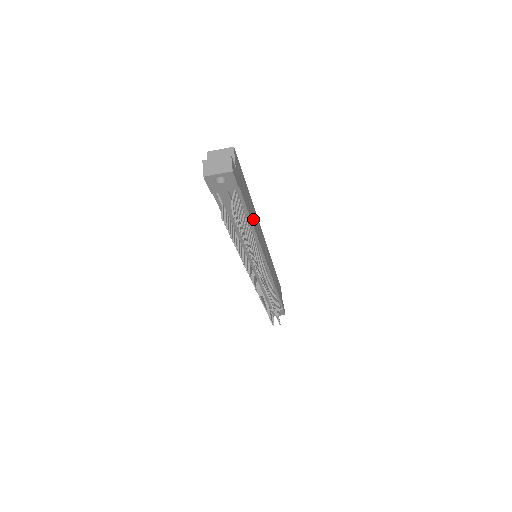
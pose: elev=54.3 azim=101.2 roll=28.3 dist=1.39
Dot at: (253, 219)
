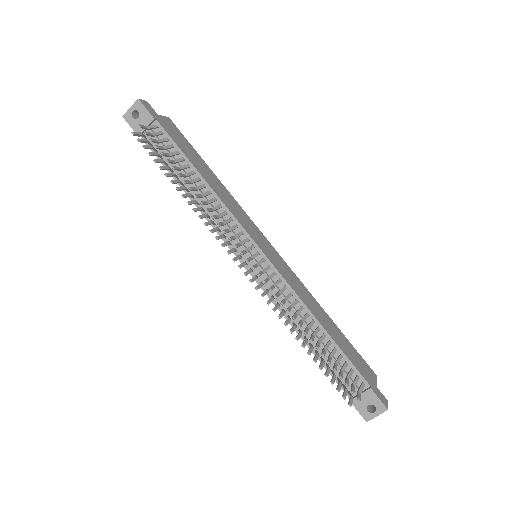
Dot at: (210, 181)
